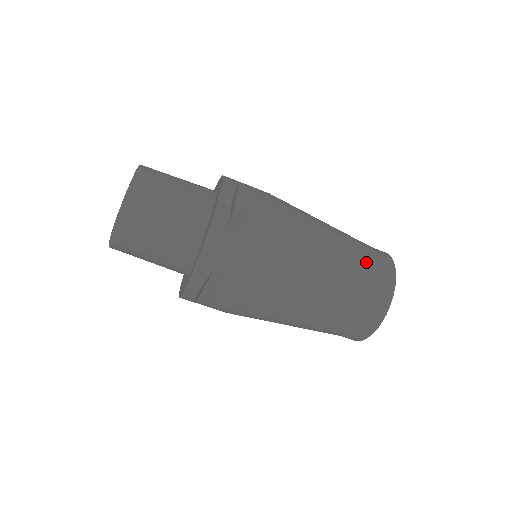
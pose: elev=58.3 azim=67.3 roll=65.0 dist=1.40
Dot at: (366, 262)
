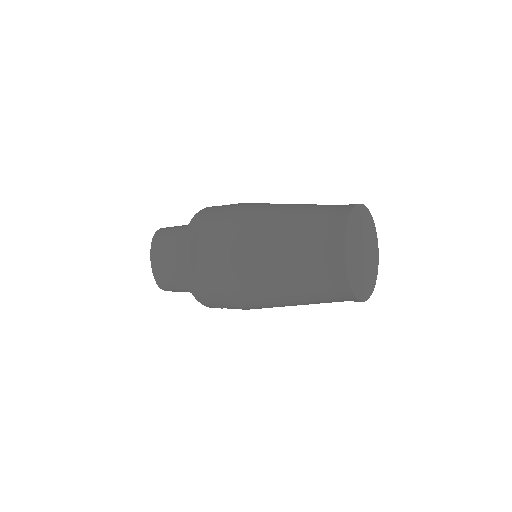
Dot at: (309, 250)
